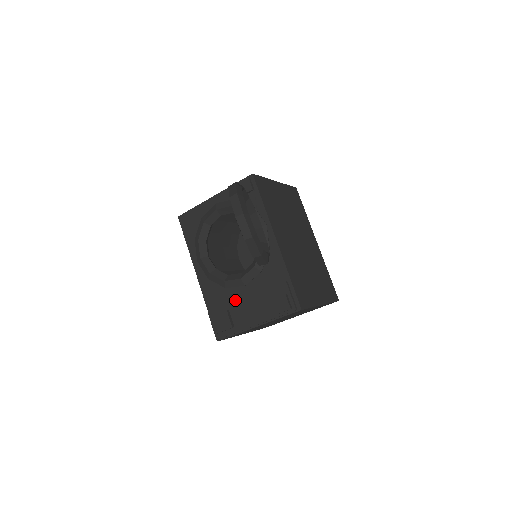
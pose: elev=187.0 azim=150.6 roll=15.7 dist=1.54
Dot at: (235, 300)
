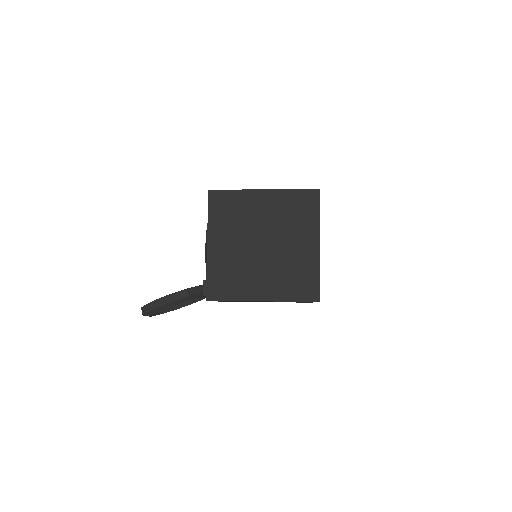
Dot at: occluded
